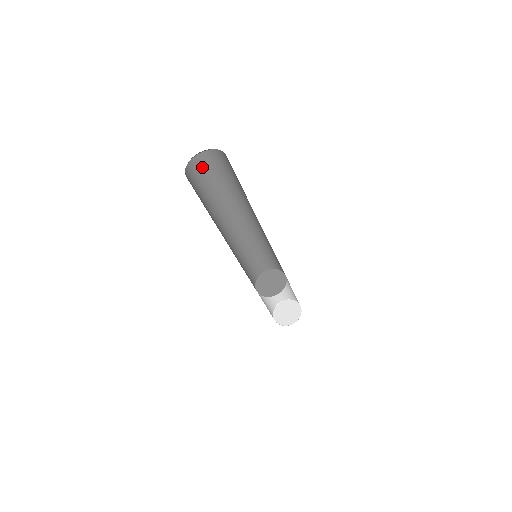
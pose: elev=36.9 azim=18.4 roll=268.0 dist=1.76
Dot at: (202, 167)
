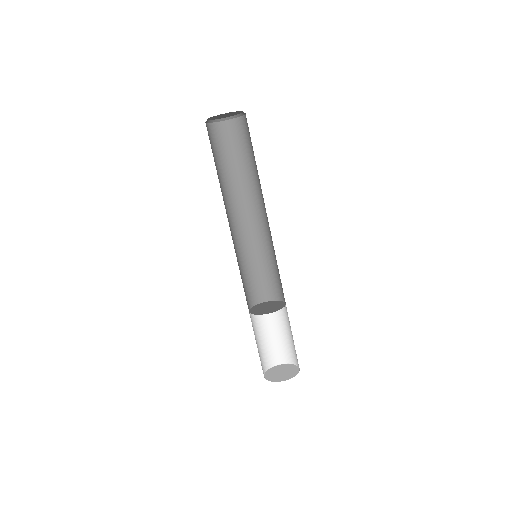
Dot at: (213, 138)
